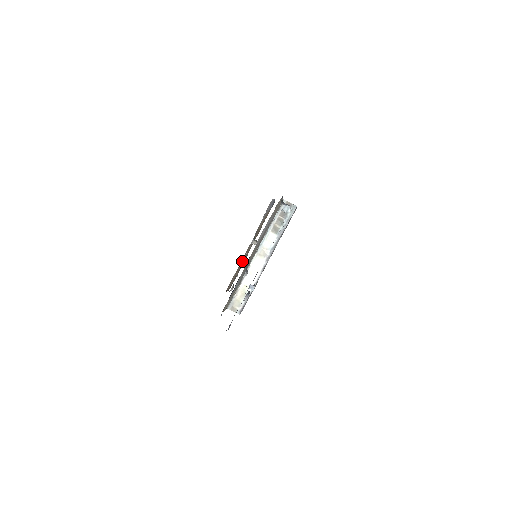
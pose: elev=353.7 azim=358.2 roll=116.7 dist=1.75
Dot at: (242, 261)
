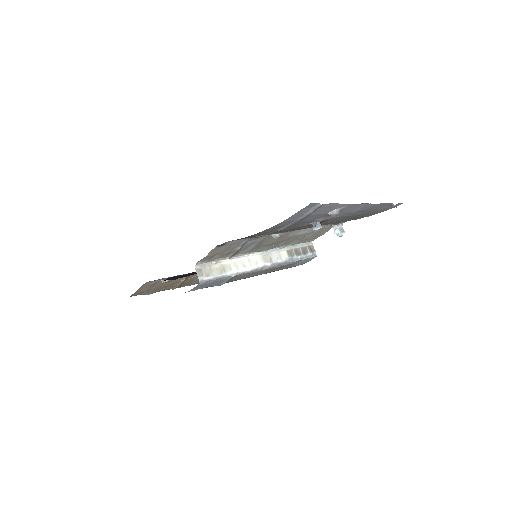
Dot at: (181, 279)
